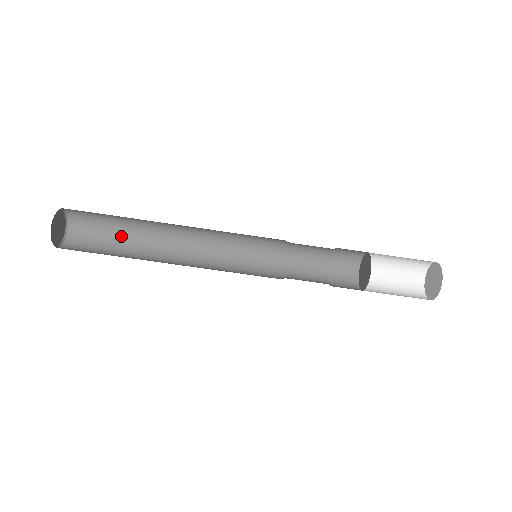
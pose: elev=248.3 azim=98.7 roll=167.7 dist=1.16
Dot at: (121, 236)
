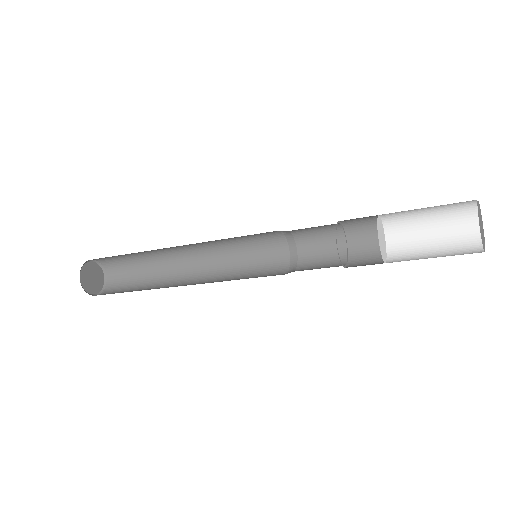
Dot at: (142, 262)
